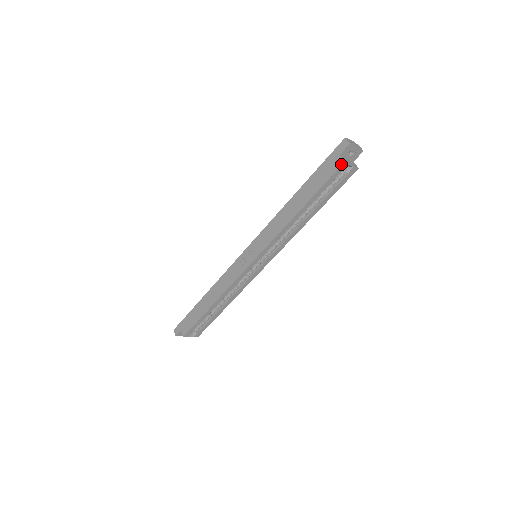
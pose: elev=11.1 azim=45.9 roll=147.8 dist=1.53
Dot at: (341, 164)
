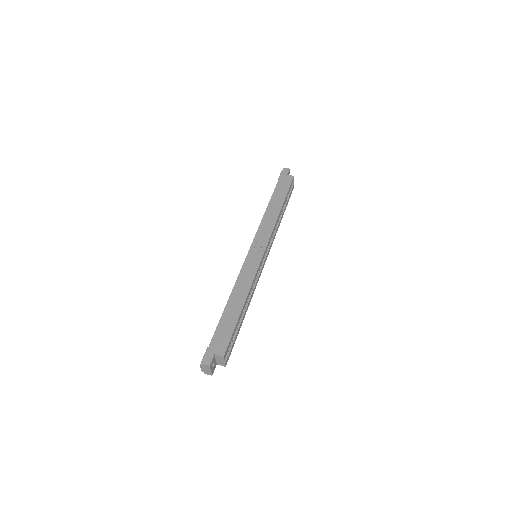
Dot at: (293, 177)
